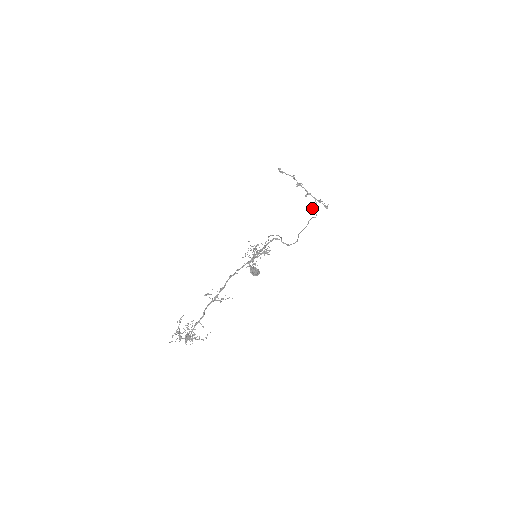
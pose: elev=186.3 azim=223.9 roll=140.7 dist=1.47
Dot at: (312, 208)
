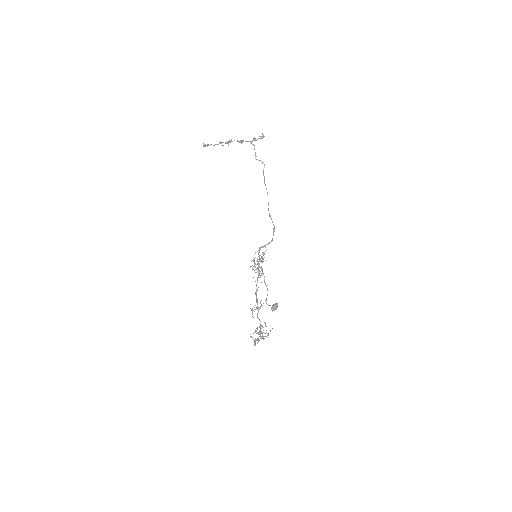
Dot at: occluded
